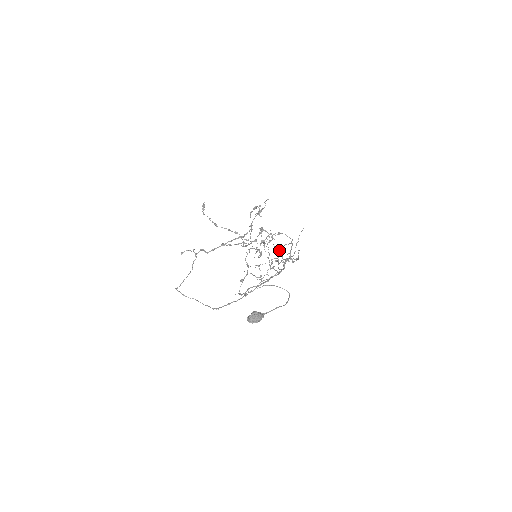
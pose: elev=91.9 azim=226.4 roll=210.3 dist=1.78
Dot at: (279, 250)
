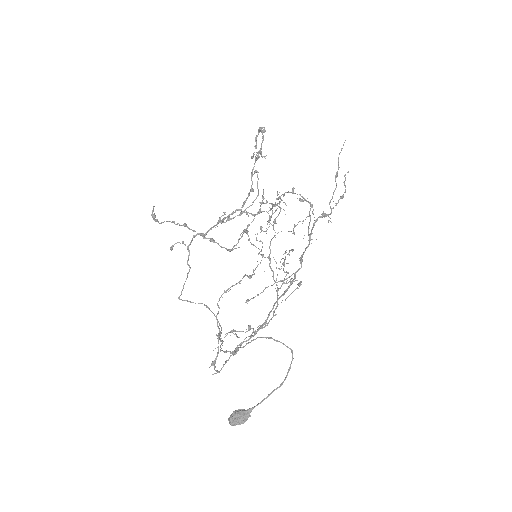
Dot at: occluded
